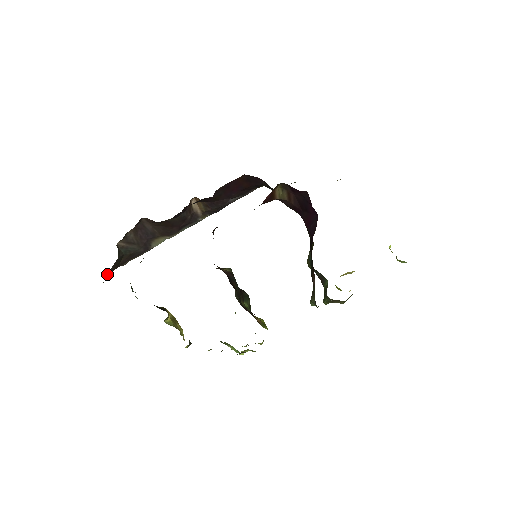
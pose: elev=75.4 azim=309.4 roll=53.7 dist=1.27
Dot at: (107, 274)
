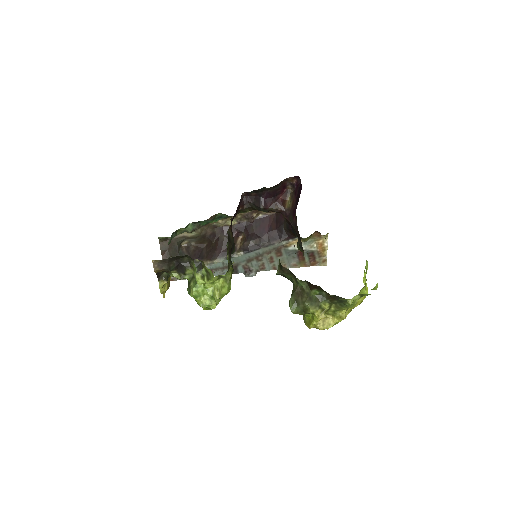
Dot at: (164, 243)
